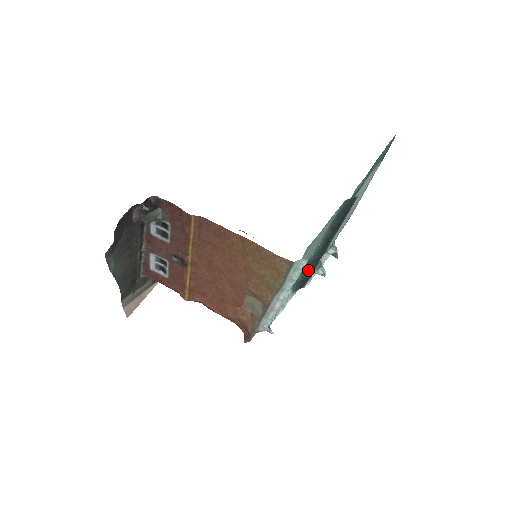
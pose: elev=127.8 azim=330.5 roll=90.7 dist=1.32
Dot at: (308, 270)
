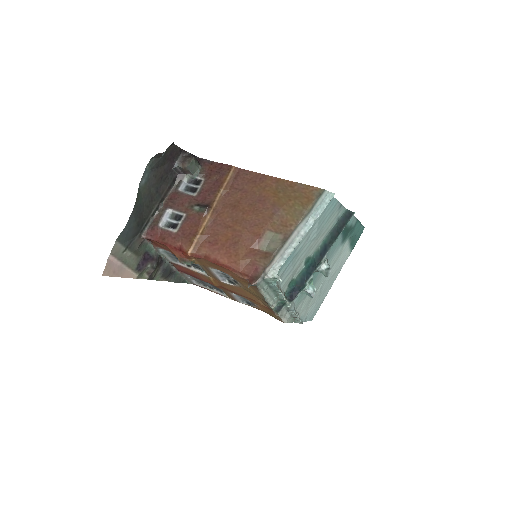
Dot at: (303, 276)
